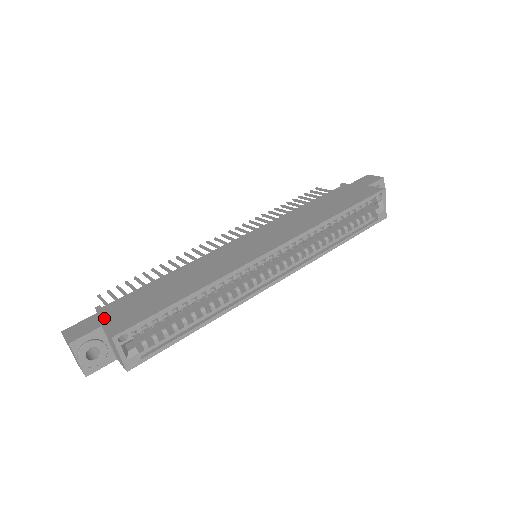
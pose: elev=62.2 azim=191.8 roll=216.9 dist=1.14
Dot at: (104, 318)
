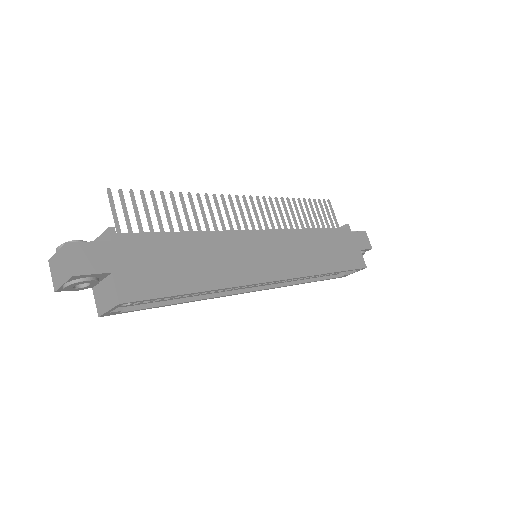
Dot at: (116, 259)
